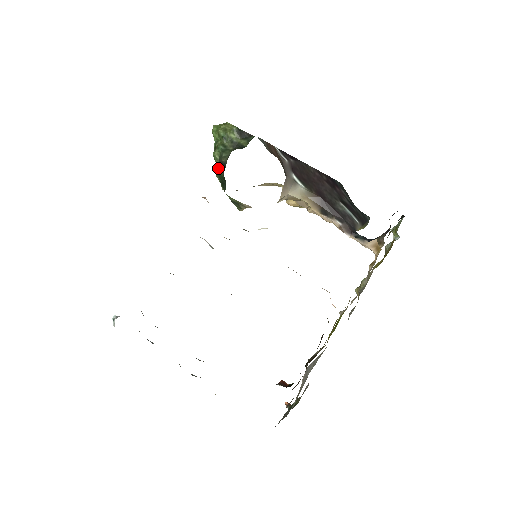
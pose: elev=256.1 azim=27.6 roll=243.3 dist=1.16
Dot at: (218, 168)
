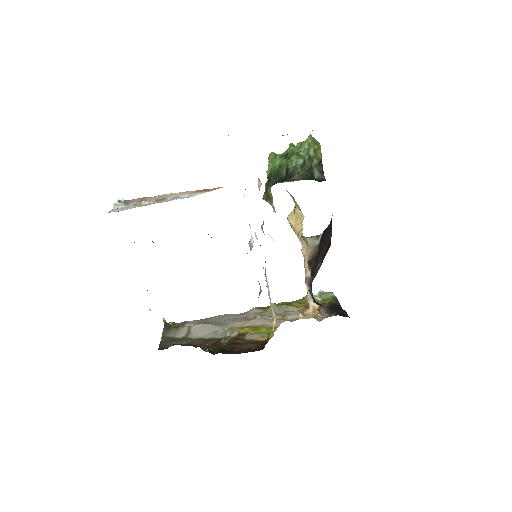
Dot at: (284, 167)
